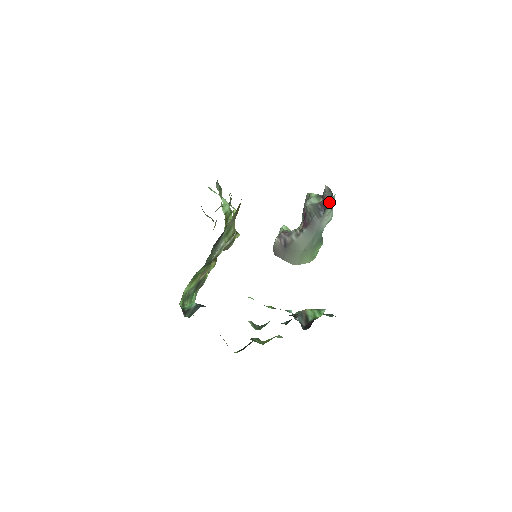
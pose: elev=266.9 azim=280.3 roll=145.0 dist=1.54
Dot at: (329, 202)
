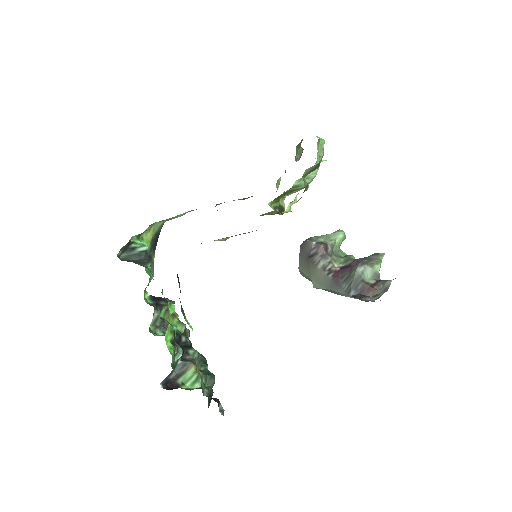
Dot at: (364, 300)
